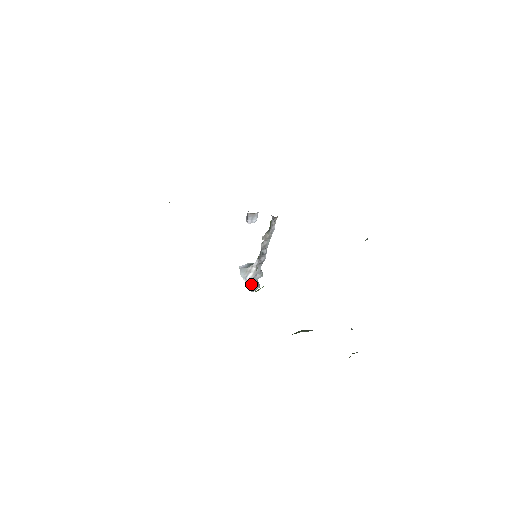
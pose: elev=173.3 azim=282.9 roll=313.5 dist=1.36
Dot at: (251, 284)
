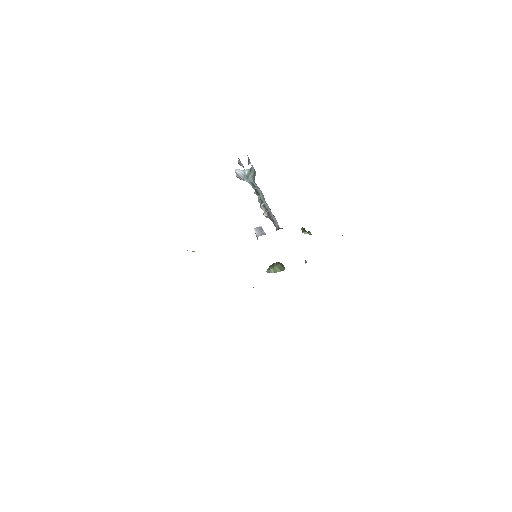
Dot at: (242, 166)
